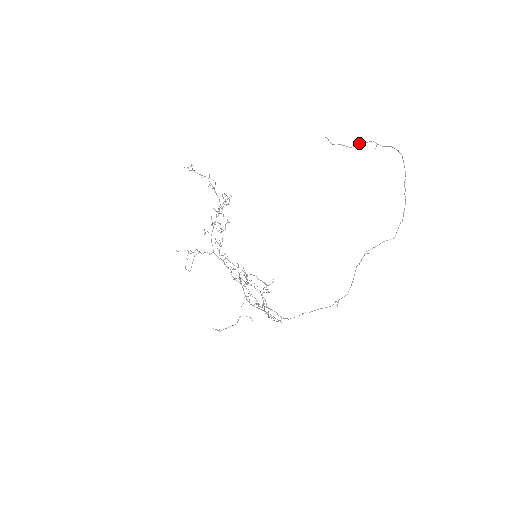
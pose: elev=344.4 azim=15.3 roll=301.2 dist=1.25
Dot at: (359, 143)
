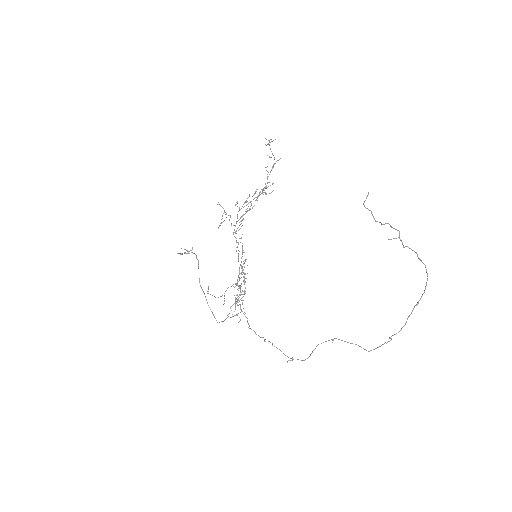
Dot at: (386, 223)
